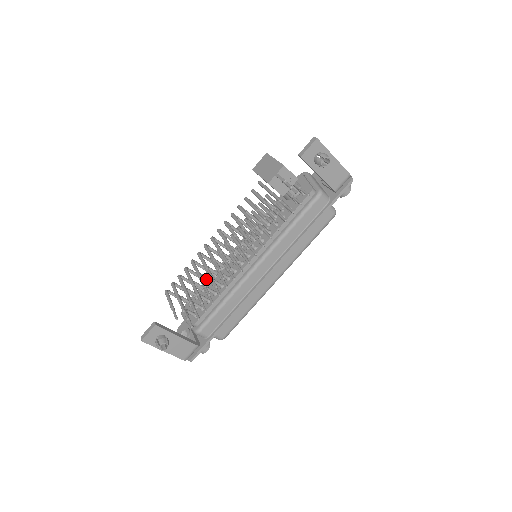
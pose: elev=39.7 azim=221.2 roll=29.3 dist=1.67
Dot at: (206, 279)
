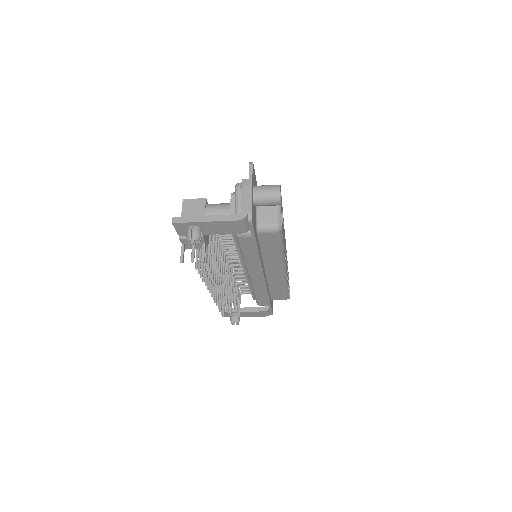
Dot at: occluded
